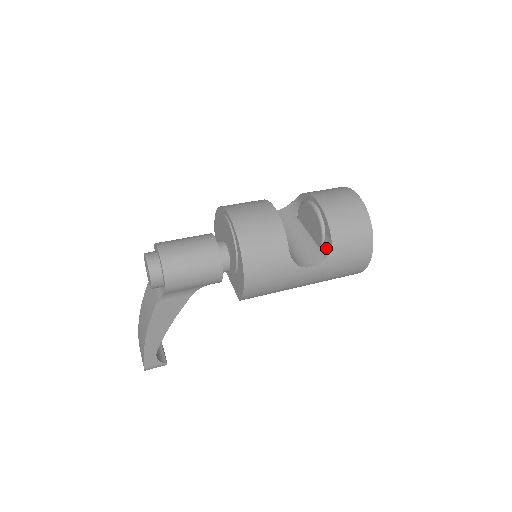
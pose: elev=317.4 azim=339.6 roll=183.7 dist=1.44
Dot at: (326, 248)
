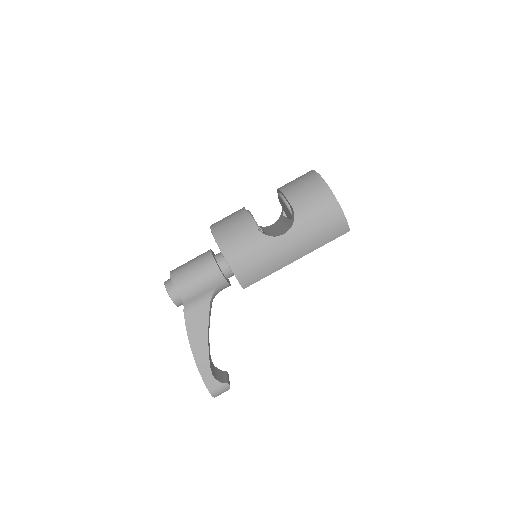
Dot at: (293, 216)
